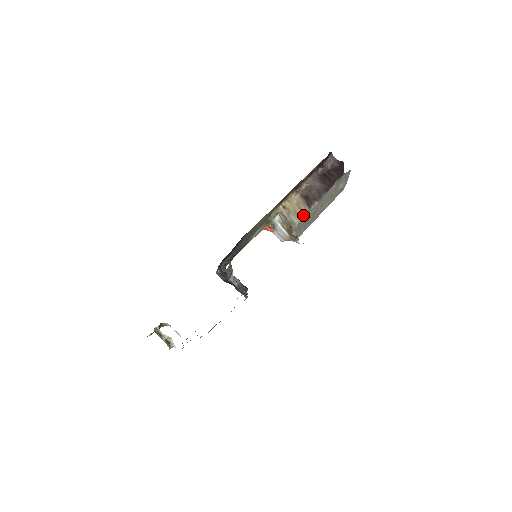
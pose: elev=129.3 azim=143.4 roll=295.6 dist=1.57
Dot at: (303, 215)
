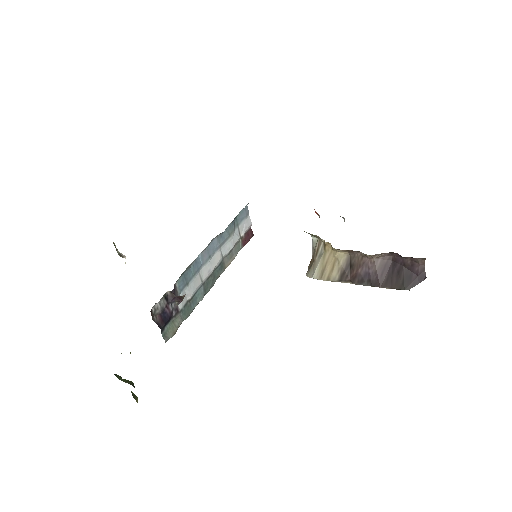
Dot at: (326, 279)
